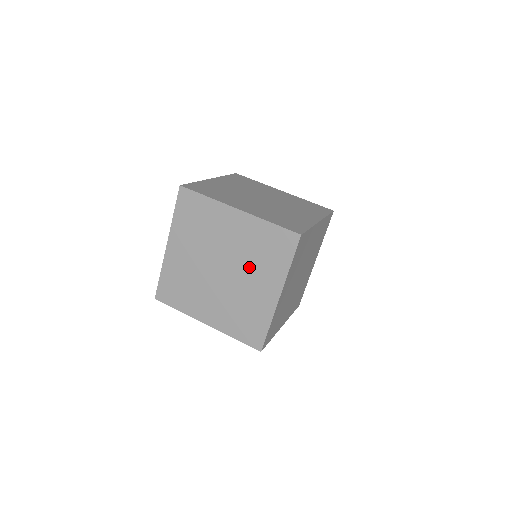
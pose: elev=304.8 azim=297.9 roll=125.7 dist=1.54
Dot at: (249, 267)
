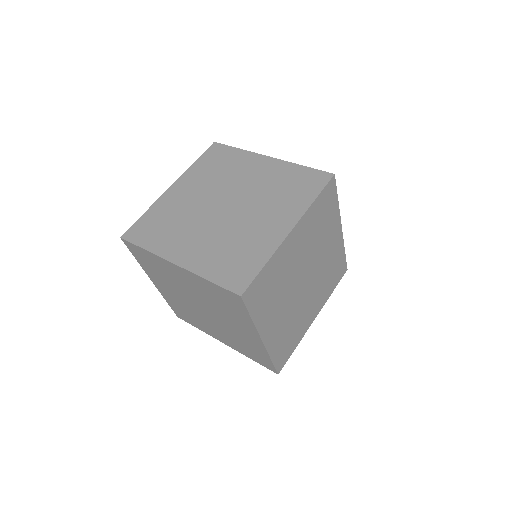
Dot at: (262, 203)
